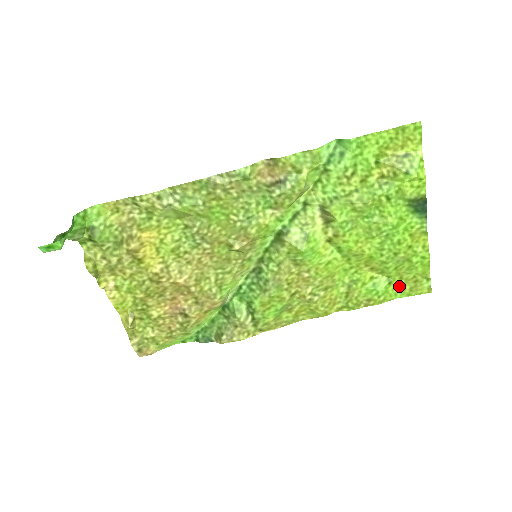
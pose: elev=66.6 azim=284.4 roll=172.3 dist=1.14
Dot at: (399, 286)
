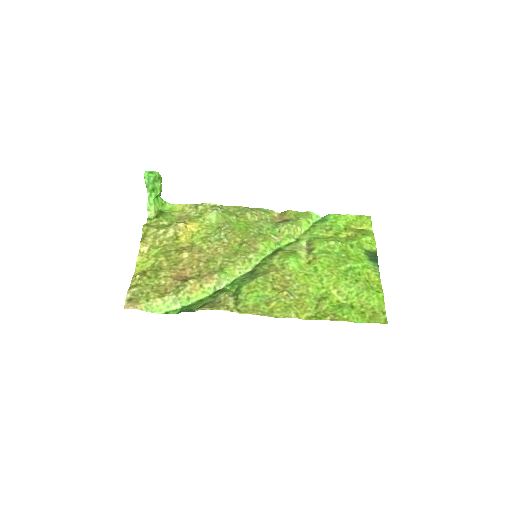
Dot at: (360, 313)
